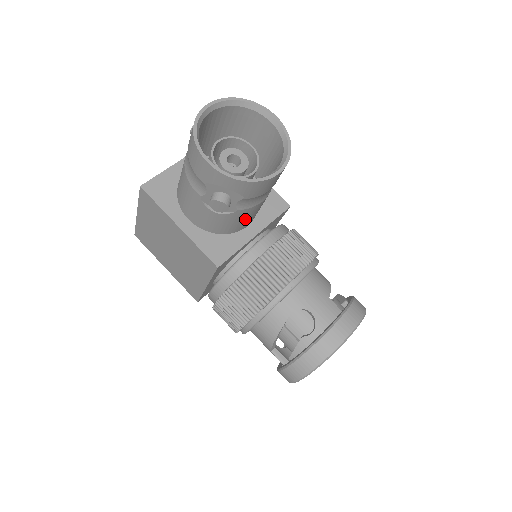
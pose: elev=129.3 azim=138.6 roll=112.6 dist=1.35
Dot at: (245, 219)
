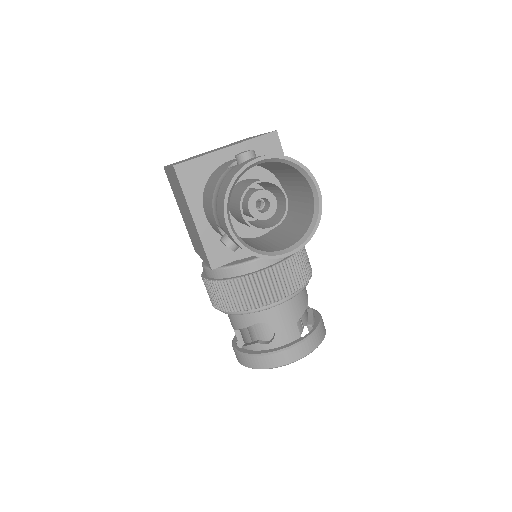
Dot at: occluded
